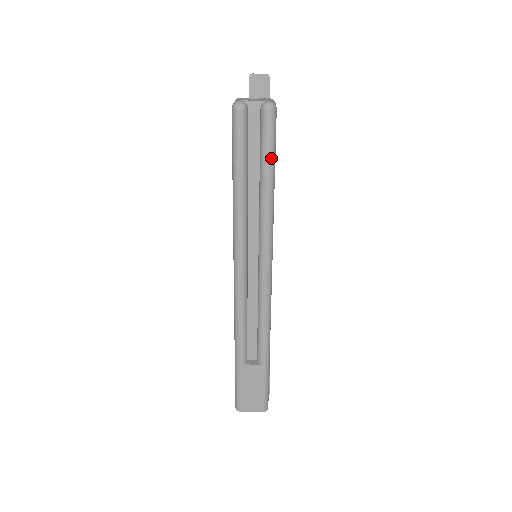
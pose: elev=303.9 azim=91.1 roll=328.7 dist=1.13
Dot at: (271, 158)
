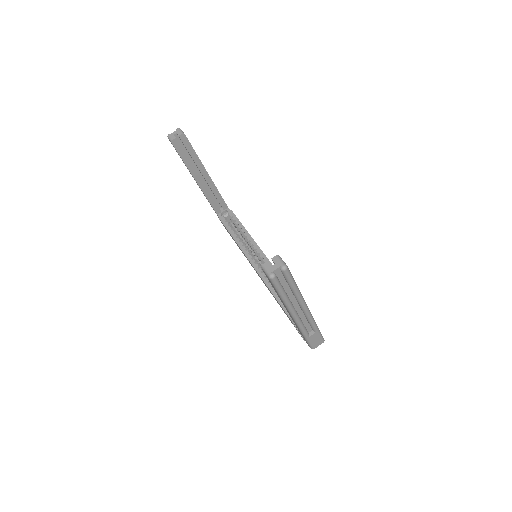
Dot at: (293, 280)
